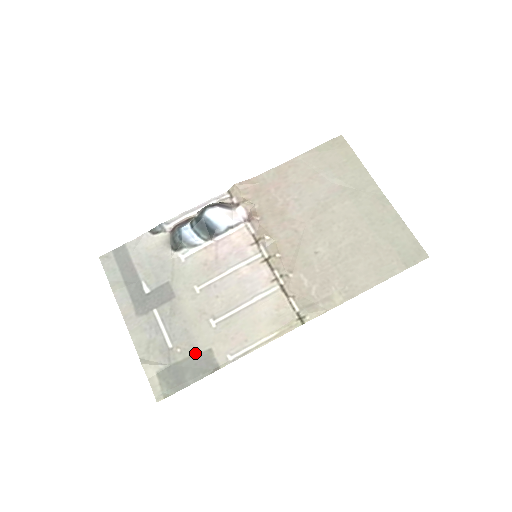
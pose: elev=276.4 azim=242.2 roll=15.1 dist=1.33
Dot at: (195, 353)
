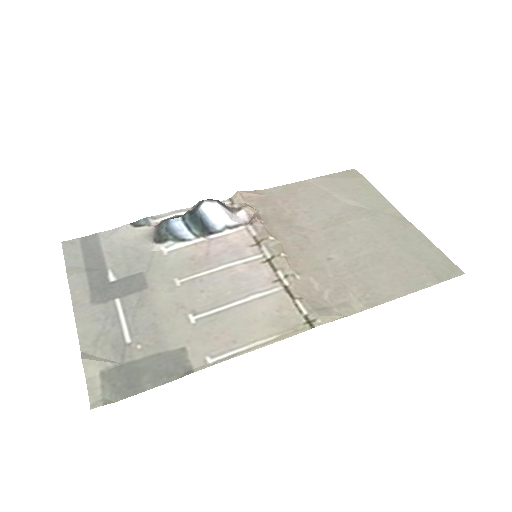
Dot at: (161, 351)
